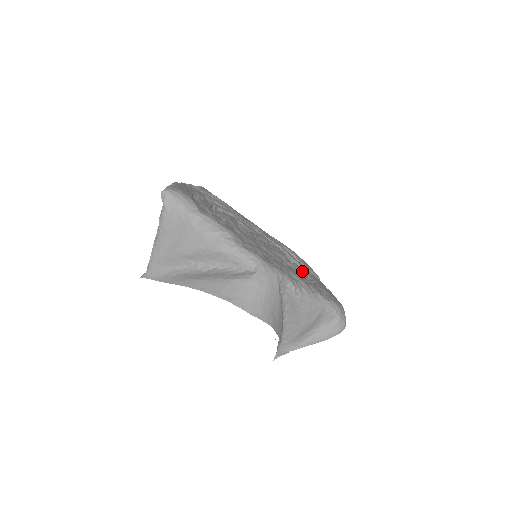
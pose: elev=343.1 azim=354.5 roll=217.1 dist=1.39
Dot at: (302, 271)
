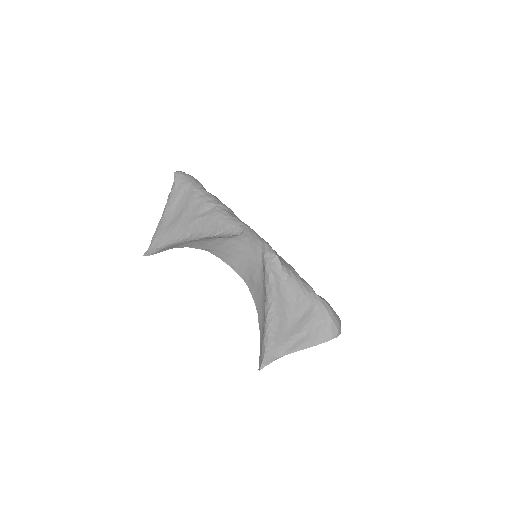
Dot at: occluded
